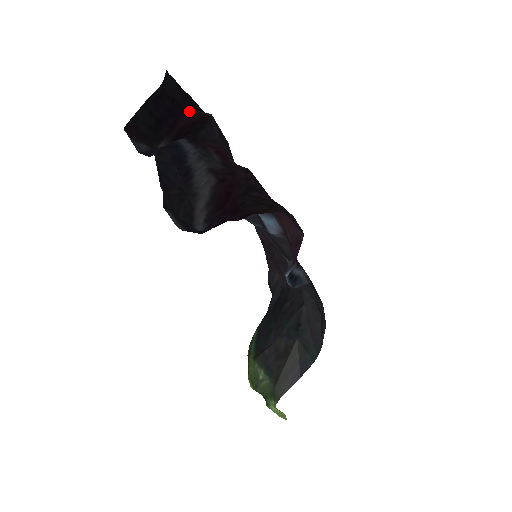
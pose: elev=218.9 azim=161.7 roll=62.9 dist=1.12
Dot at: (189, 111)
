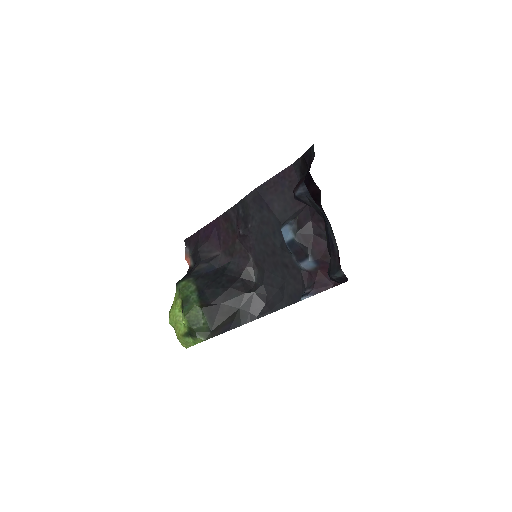
Dot at: occluded
